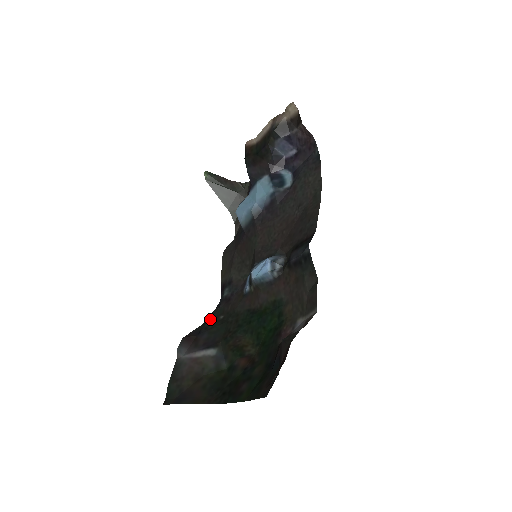
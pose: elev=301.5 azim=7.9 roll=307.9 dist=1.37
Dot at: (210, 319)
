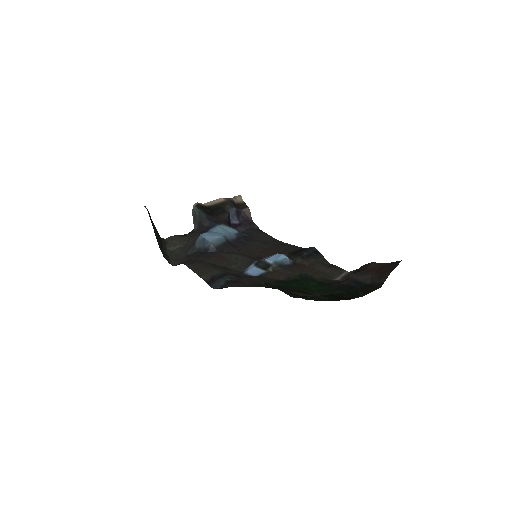
Dot at: (237, 285)
